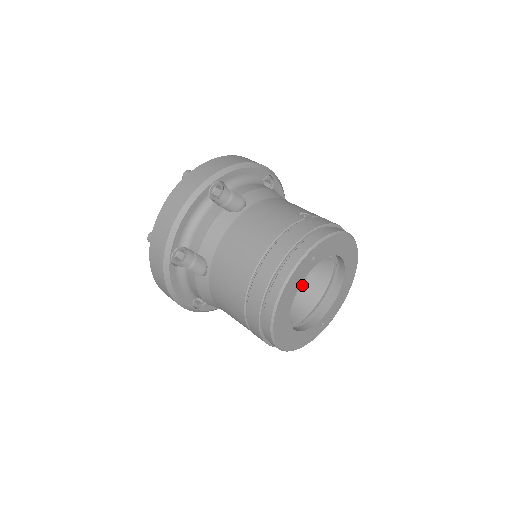
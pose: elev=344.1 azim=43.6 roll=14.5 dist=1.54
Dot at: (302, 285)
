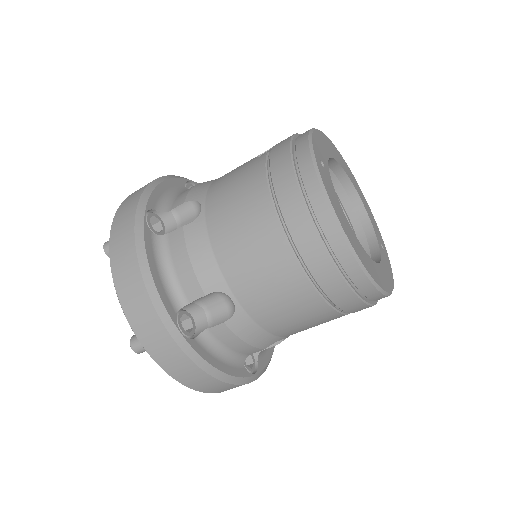
Dot at: occluded
